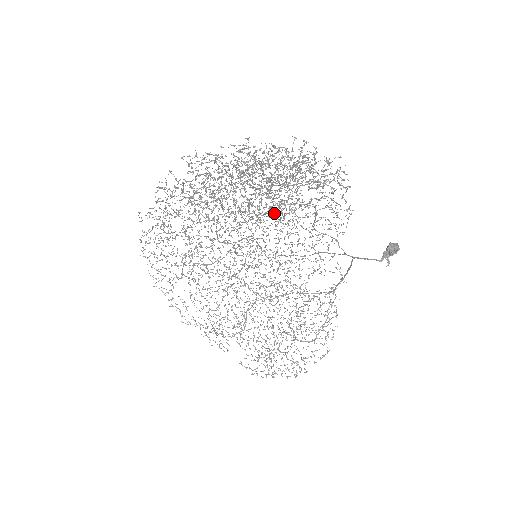
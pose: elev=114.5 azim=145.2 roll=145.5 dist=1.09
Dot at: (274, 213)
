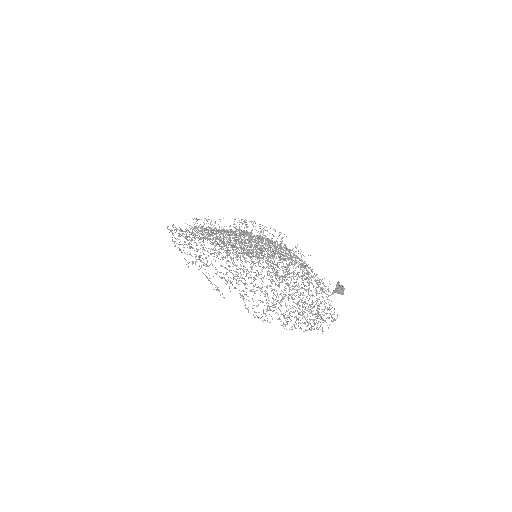
Dot at: (281, 258)
